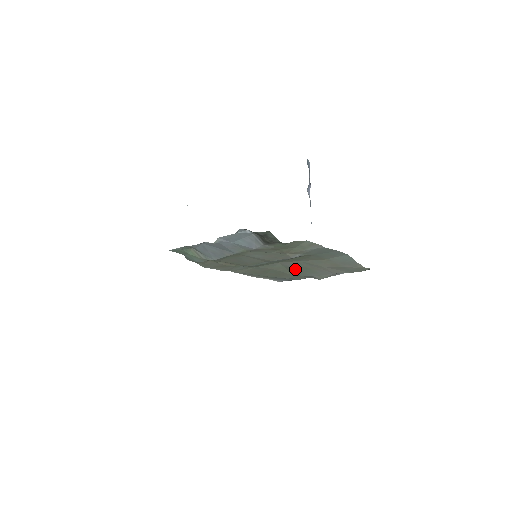
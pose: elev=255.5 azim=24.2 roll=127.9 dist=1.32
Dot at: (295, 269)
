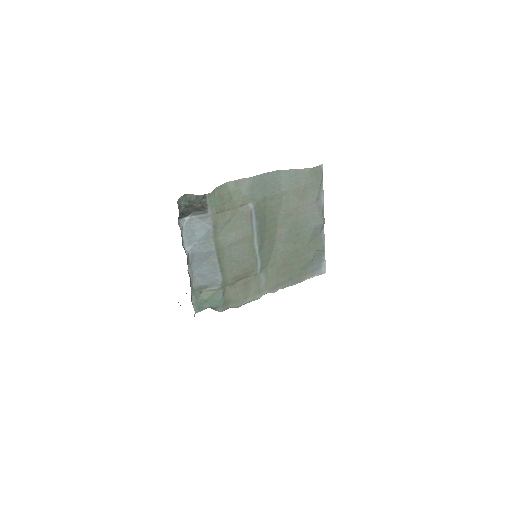
Dot at: (294, 235)
